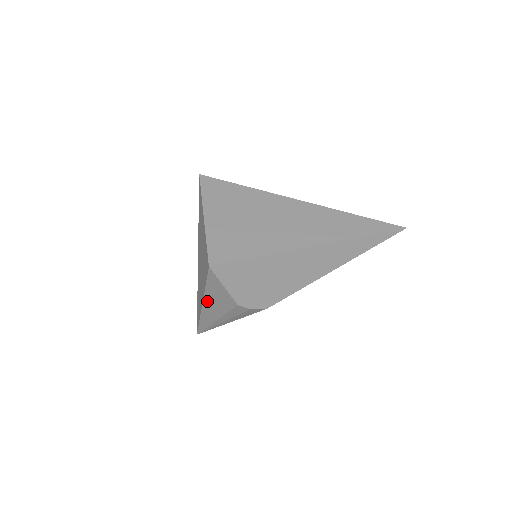
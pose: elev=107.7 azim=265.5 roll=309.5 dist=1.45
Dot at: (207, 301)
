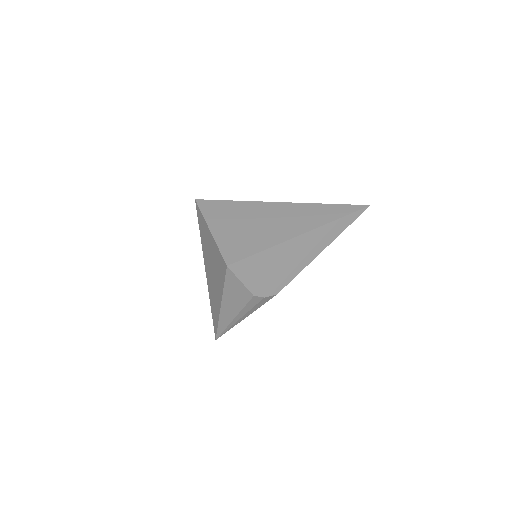
Dot at: (225, 301)
